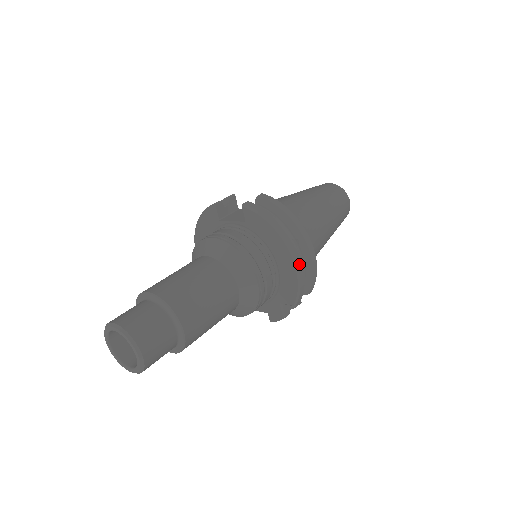
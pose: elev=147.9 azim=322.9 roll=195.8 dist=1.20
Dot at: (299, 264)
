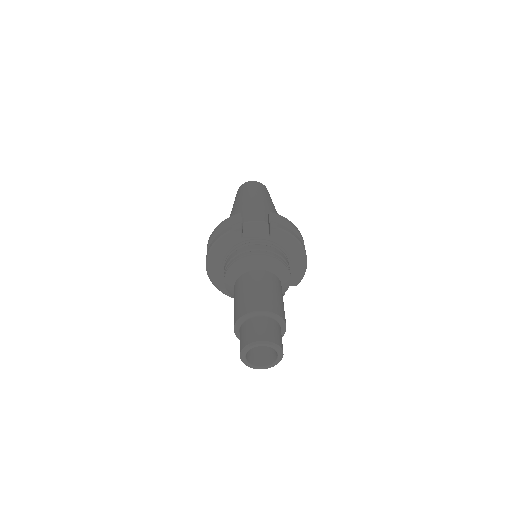
Dot at: occluded
